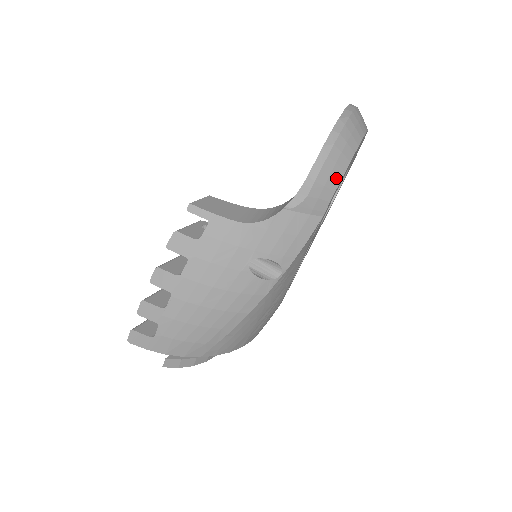
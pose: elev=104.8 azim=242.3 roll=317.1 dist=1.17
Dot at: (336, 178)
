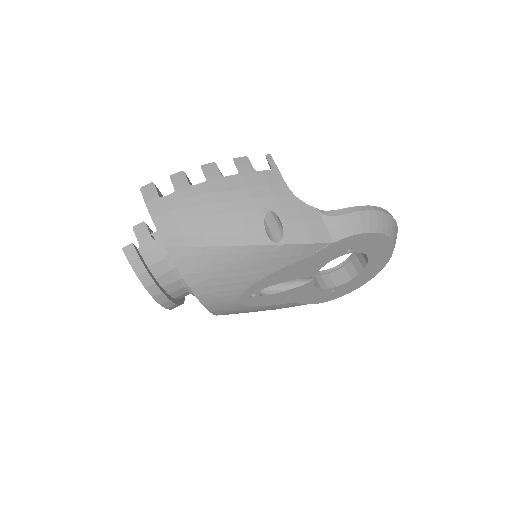
Dot at: (362, 228)
